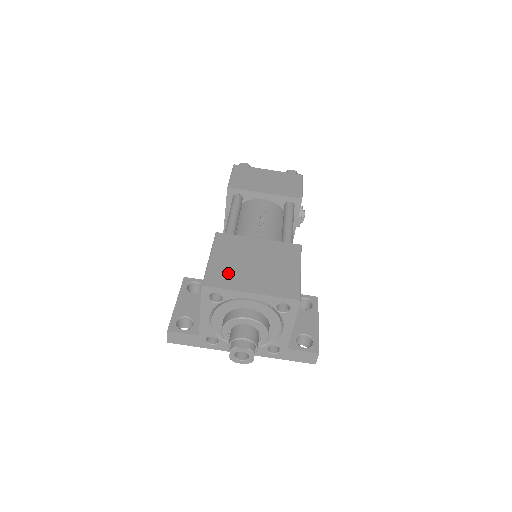
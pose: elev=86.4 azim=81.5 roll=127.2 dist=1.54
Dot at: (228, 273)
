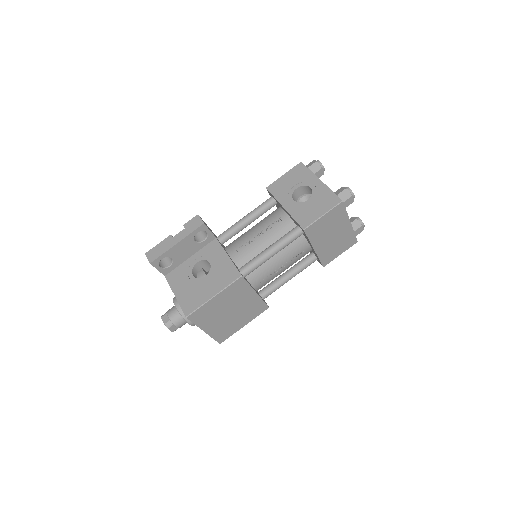
Dot at: (209, 314)
